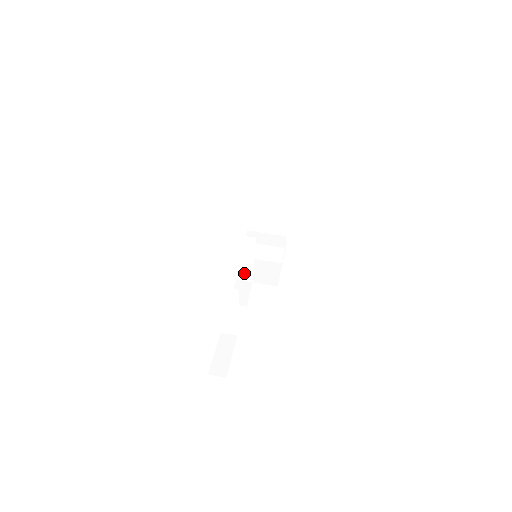
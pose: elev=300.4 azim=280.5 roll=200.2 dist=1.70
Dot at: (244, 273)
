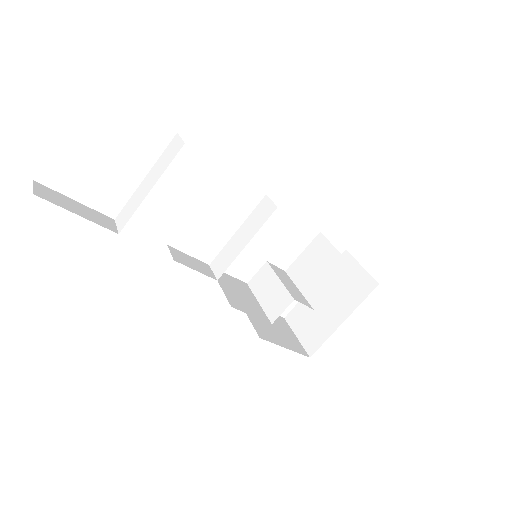
Dot at: (223, 259)
